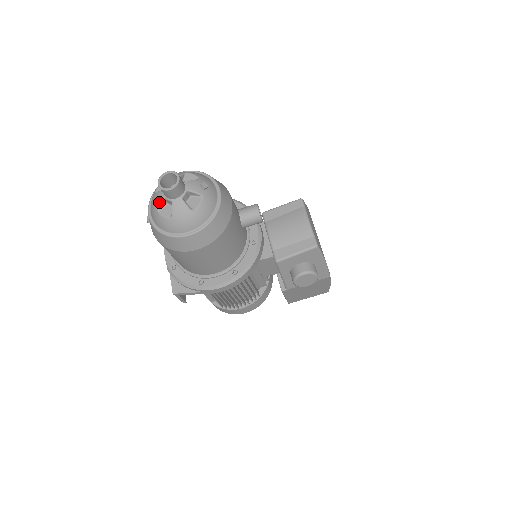
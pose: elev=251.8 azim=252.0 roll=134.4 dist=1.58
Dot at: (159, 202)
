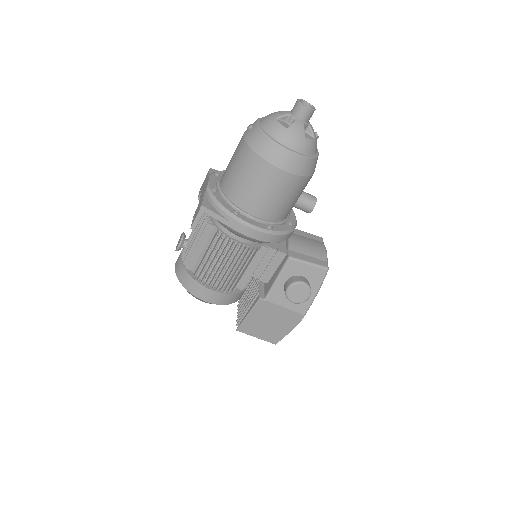
Dot at: (283, 114)
